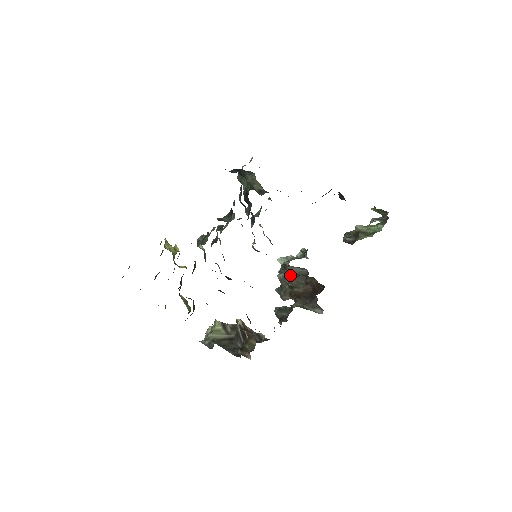
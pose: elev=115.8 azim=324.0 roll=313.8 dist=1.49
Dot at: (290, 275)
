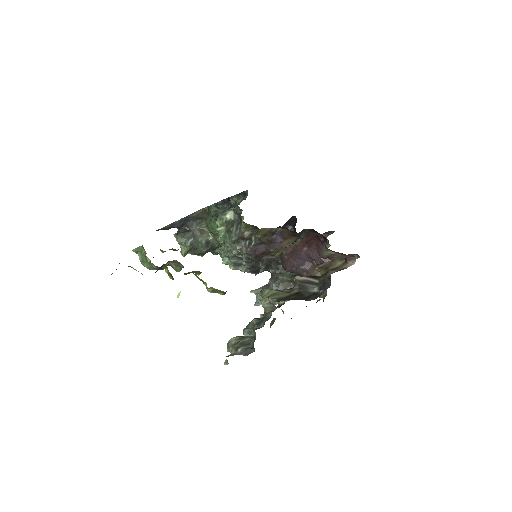
Dot at: (287, 277)
